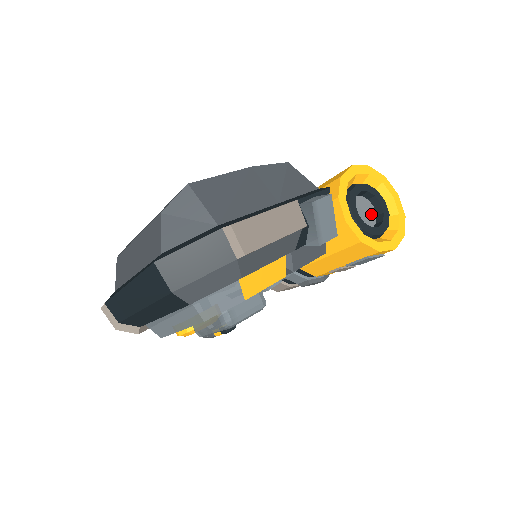
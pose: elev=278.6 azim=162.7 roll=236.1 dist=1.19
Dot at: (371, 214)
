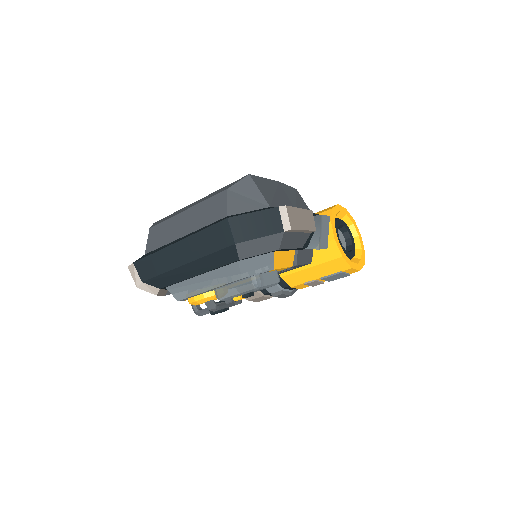
Dot at: (344, 244)
